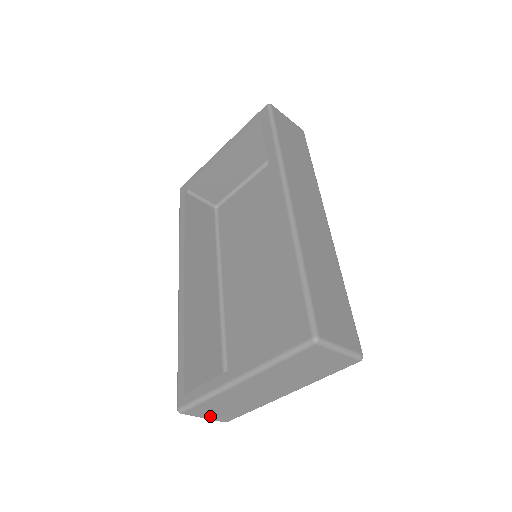
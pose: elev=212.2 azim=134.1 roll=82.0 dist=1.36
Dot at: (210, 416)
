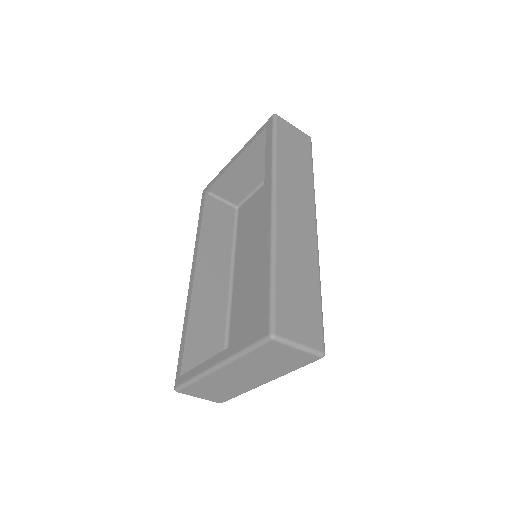
Dot at: (204, 396)
